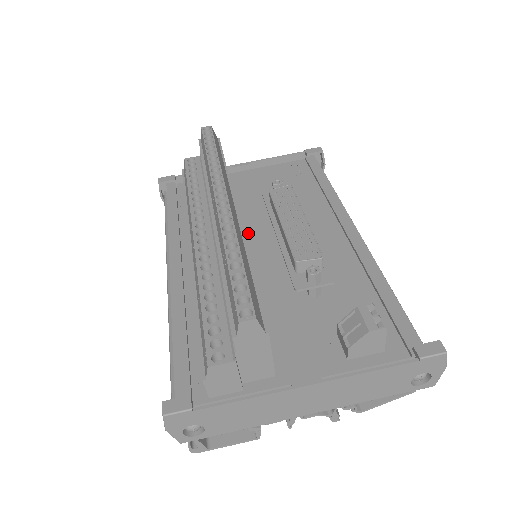
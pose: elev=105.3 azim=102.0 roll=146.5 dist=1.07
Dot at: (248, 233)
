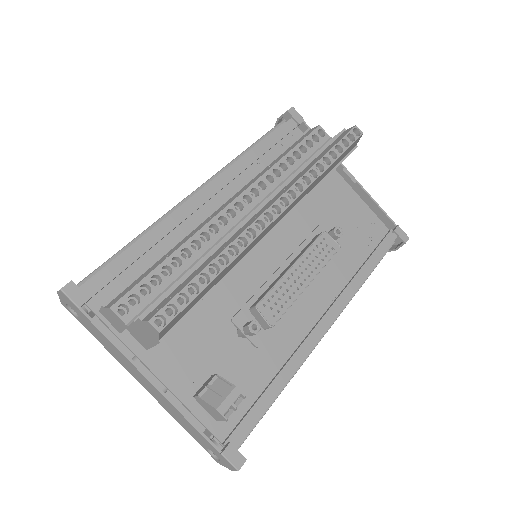
Dot at: (275, 234)
